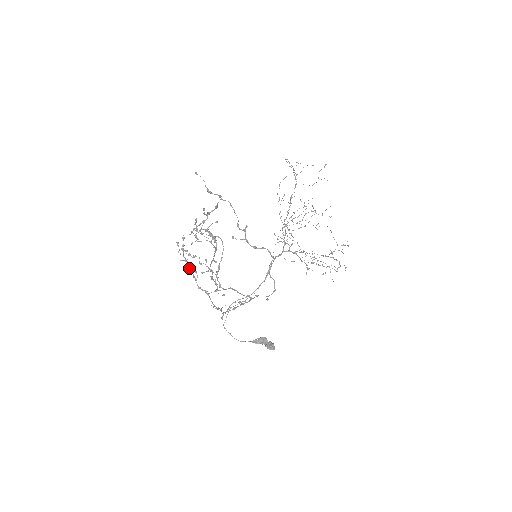
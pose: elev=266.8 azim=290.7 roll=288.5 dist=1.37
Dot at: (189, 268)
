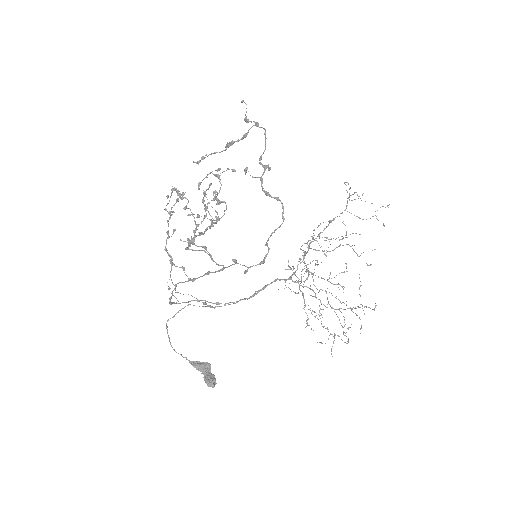
Dot at: (169, 219)
